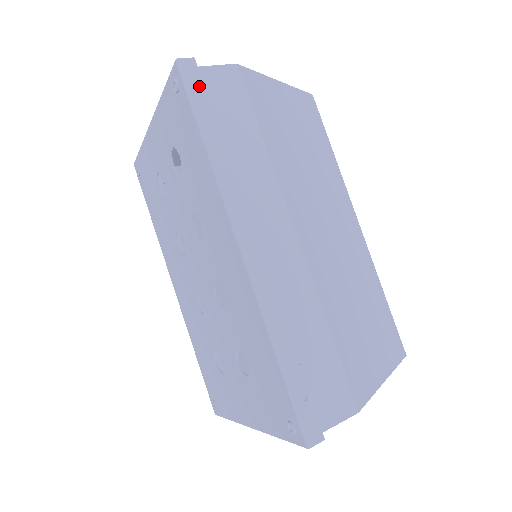
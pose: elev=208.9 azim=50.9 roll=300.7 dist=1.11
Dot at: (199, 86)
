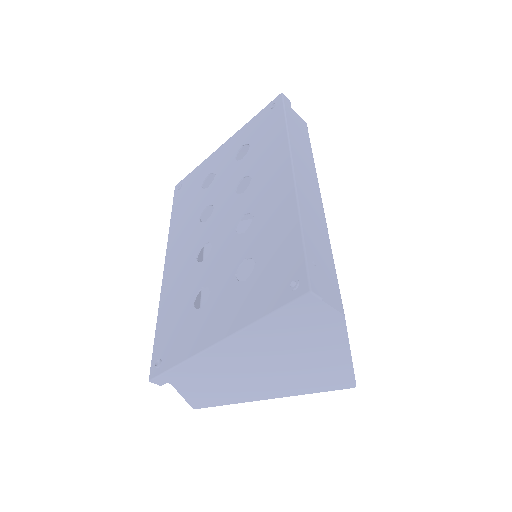
Dot at: (290, 108)
